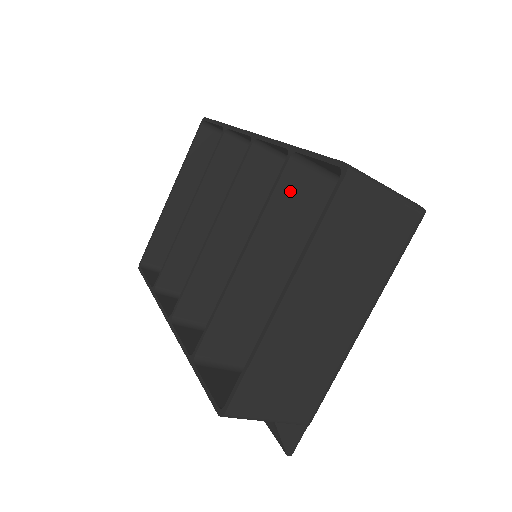
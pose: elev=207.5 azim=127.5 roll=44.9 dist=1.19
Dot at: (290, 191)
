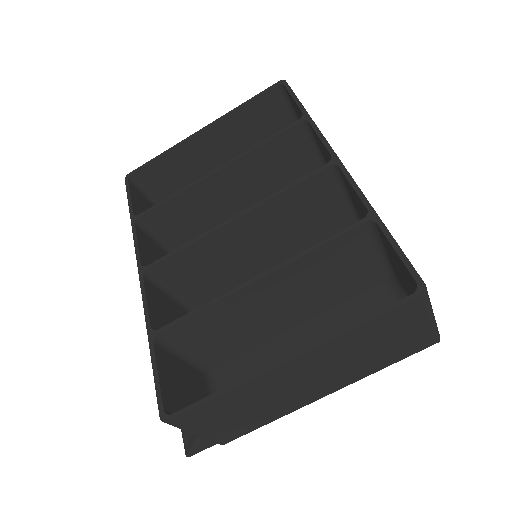
Dot at: (343, 247)
